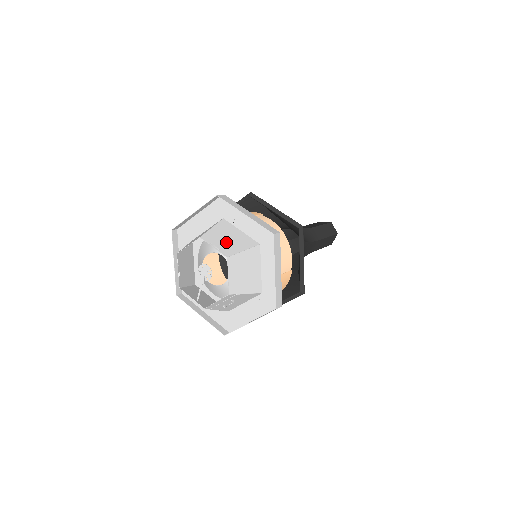
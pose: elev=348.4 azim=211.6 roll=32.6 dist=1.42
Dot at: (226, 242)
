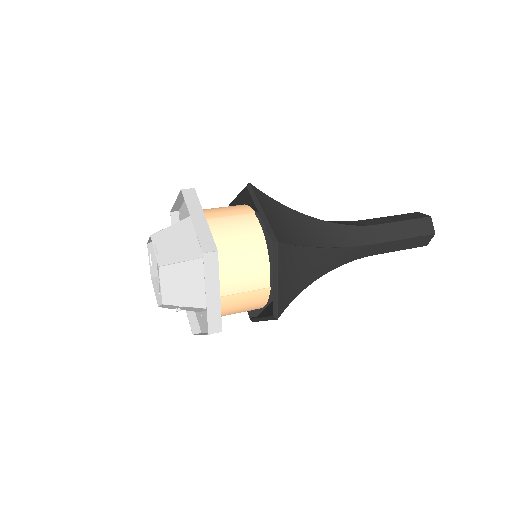
Dot at: (172, 247)
